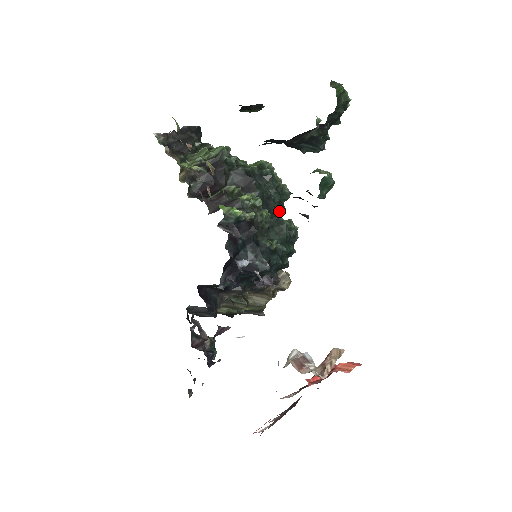
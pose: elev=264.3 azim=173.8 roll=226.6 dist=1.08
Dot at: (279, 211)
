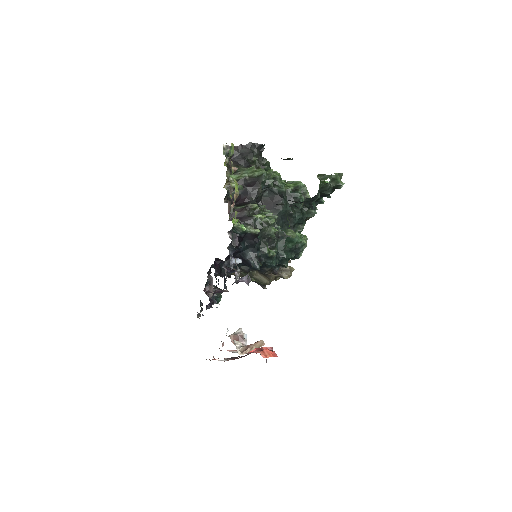
Dot at: (301, 224)
